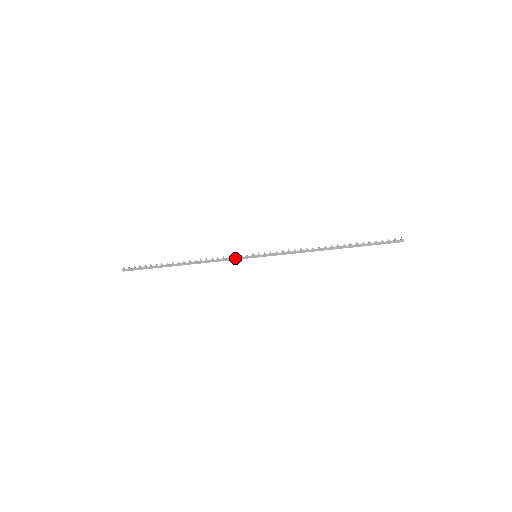
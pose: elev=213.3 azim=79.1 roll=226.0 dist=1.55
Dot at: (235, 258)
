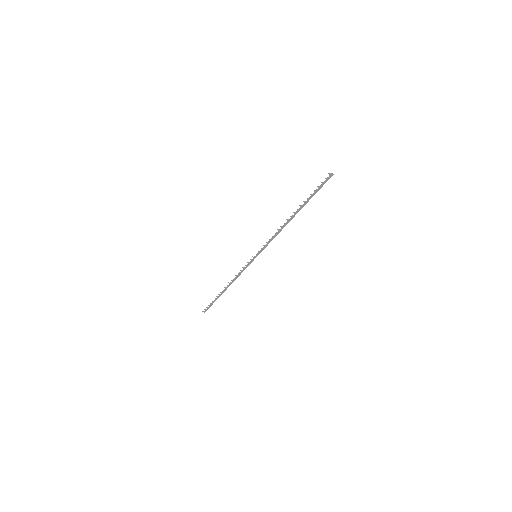
Dot at: (247, 266)
